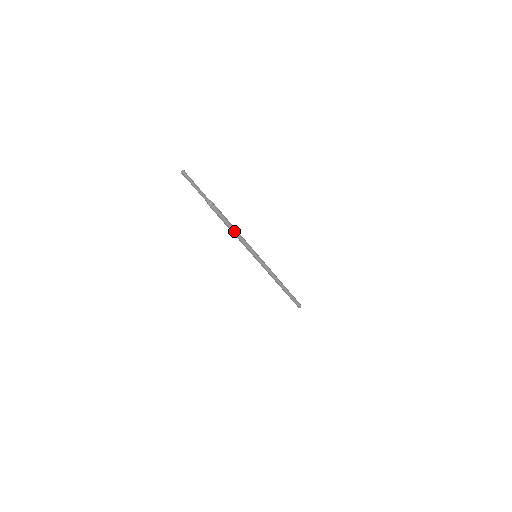
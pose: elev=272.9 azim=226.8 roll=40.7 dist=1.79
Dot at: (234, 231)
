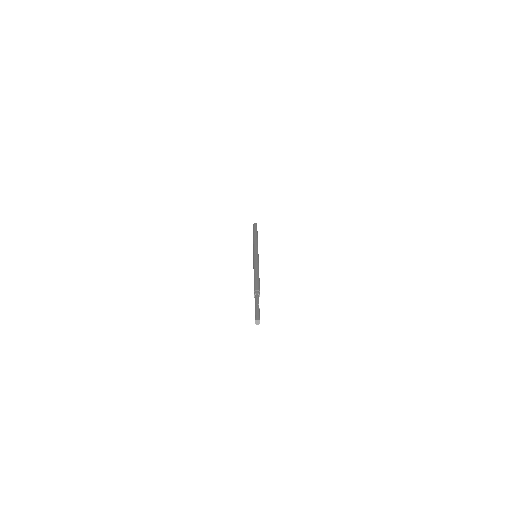
Dot at: occluded
